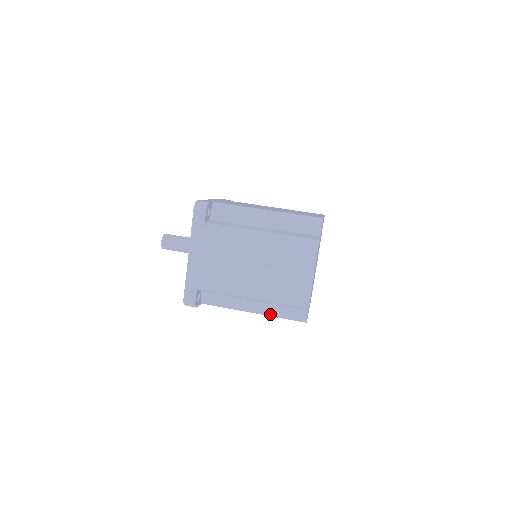
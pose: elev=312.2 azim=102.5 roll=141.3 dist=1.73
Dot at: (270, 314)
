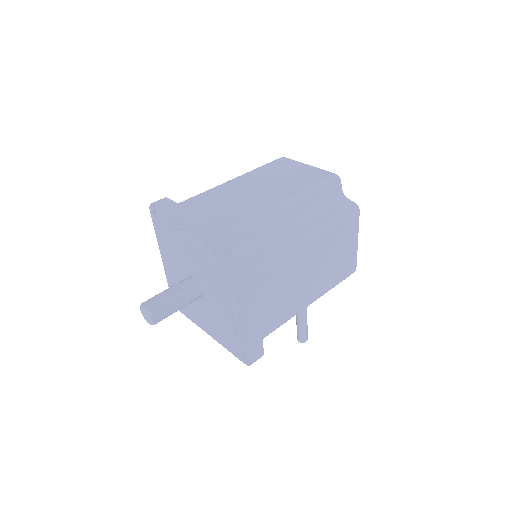
Dot at: (325, 223)
